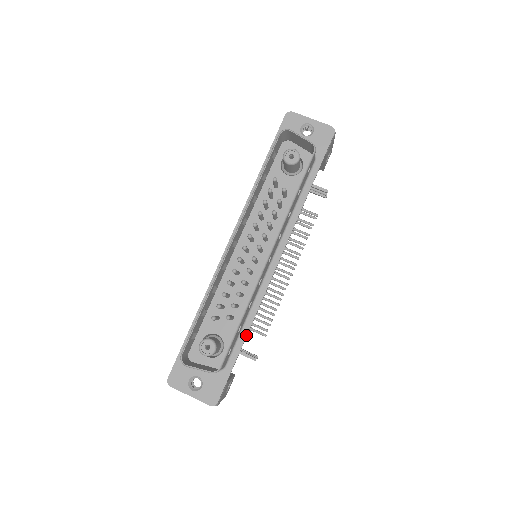
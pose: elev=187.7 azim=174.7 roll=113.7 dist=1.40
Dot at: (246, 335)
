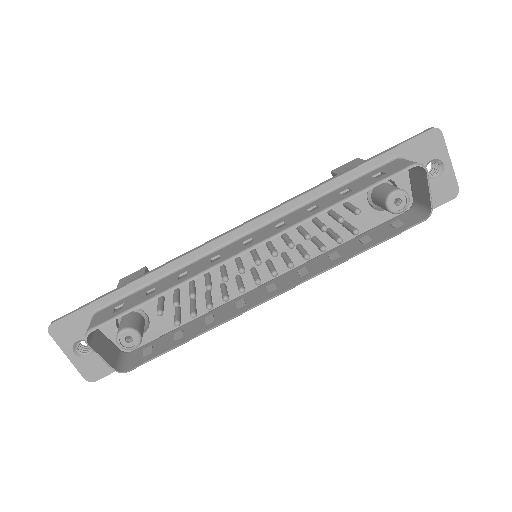
Dot at: occluded
